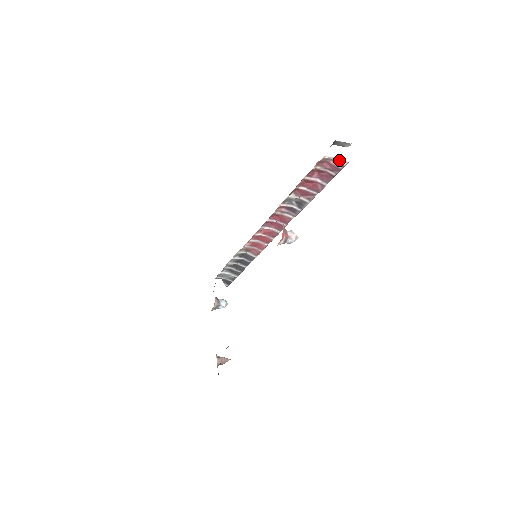
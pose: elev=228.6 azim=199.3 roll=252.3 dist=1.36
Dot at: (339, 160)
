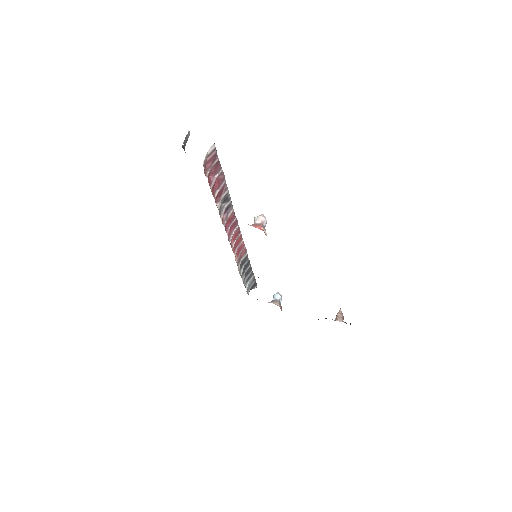
Dot at: (209, 151)
